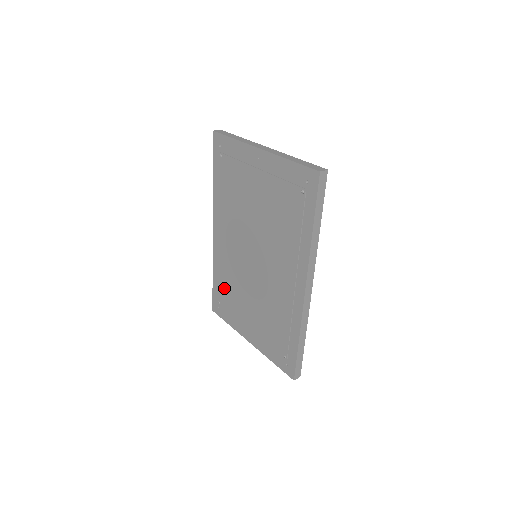
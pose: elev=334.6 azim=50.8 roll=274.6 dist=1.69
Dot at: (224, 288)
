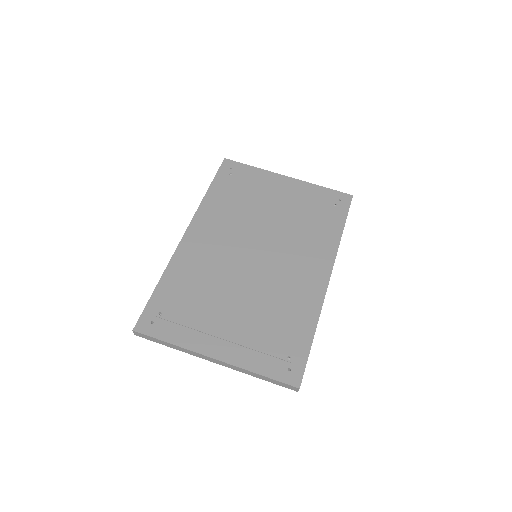
Dot at: (182, 293)
